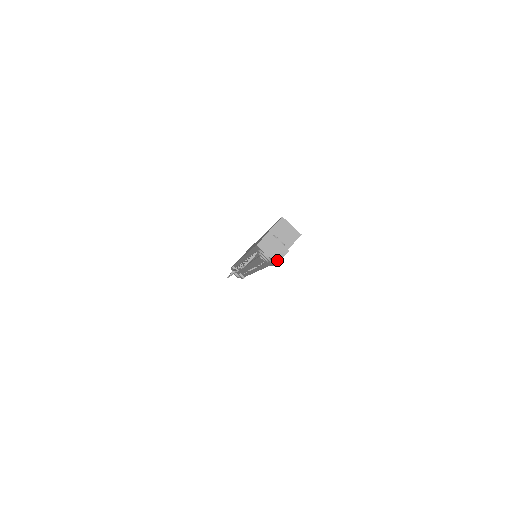
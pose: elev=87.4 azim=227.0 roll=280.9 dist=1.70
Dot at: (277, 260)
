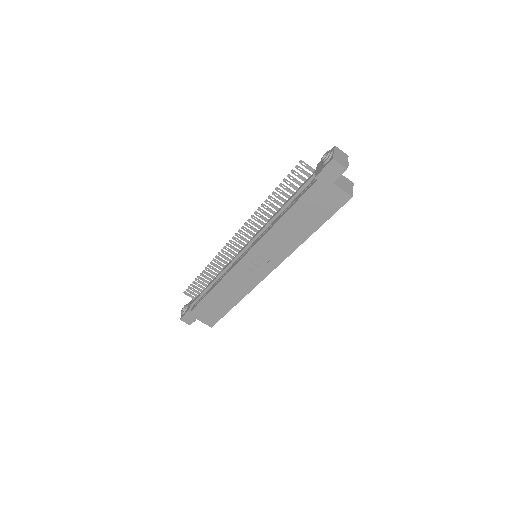
Dot at: (336, 159)
